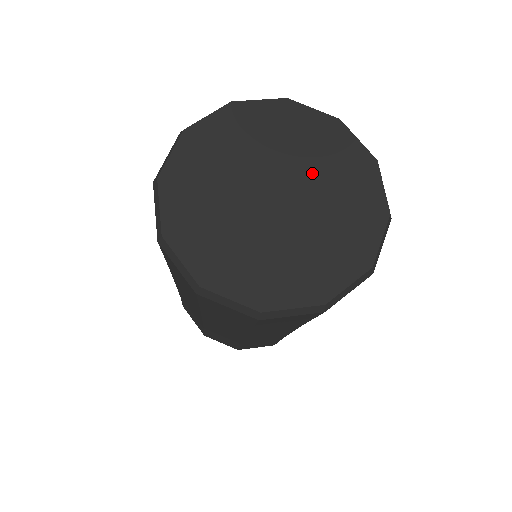
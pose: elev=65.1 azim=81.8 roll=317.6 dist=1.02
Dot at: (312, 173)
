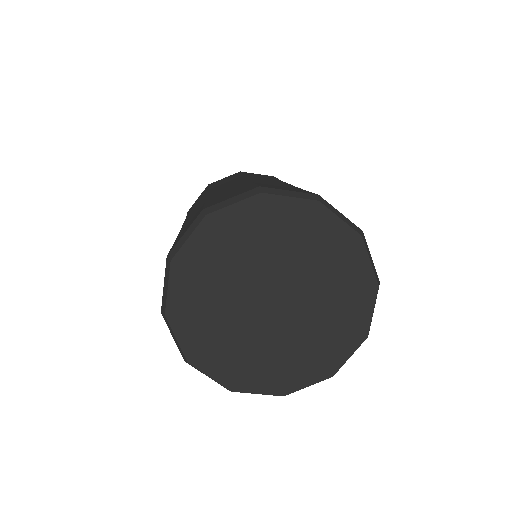
Dot at: (281, 259)
